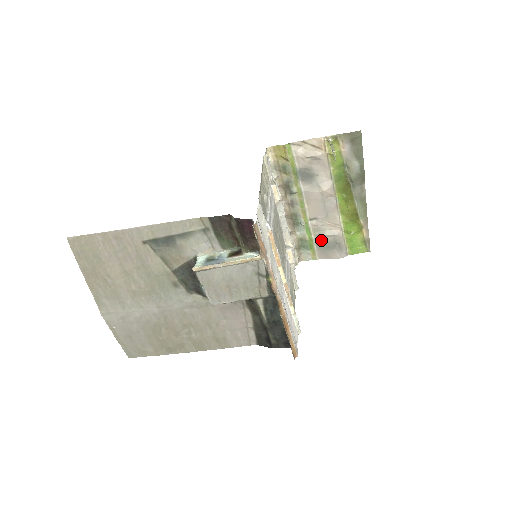
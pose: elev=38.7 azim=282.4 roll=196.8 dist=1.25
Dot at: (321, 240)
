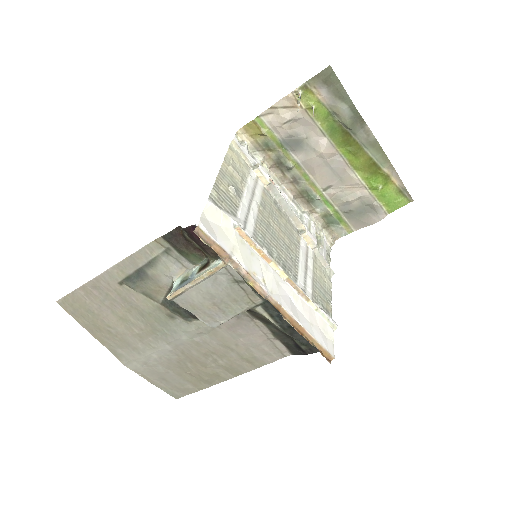
Dot at: (347, 208)
